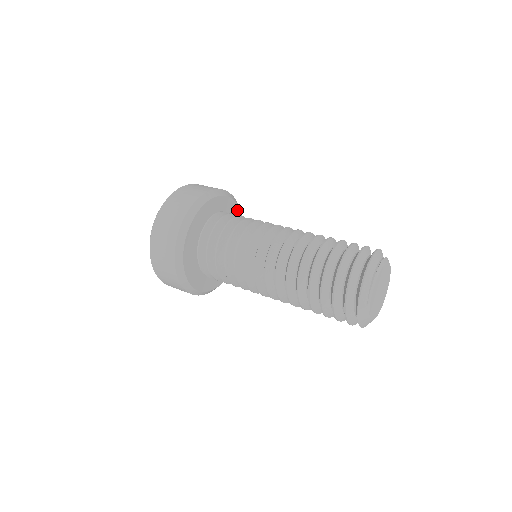
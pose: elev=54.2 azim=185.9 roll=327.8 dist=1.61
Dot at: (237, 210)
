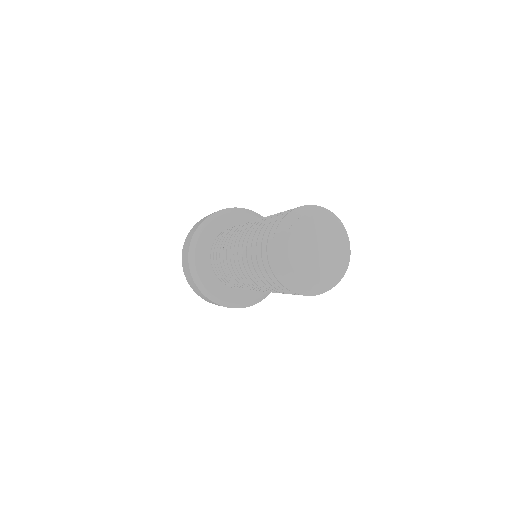
Dot at: occluded
